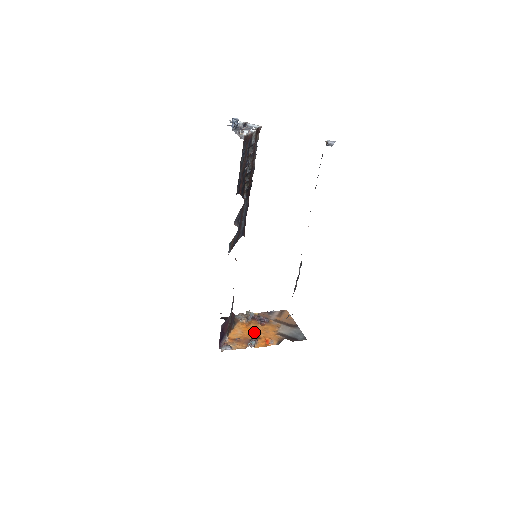
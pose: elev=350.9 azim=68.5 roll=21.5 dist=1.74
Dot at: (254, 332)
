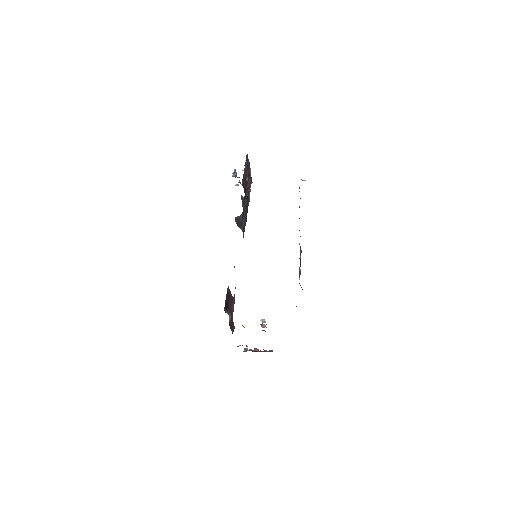
Dot at: occluded
